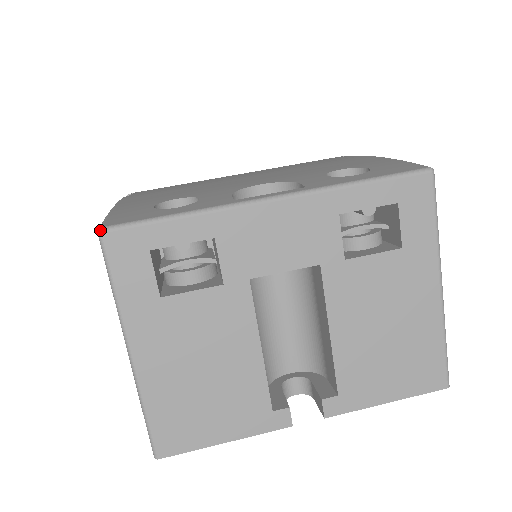
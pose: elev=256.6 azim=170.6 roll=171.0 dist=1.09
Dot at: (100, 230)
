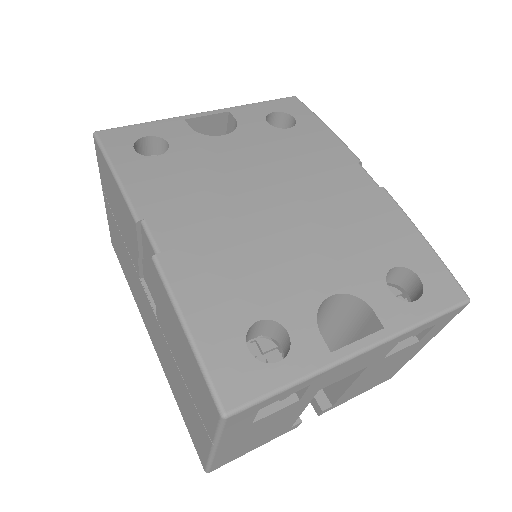
Dot at: (225, 417)
